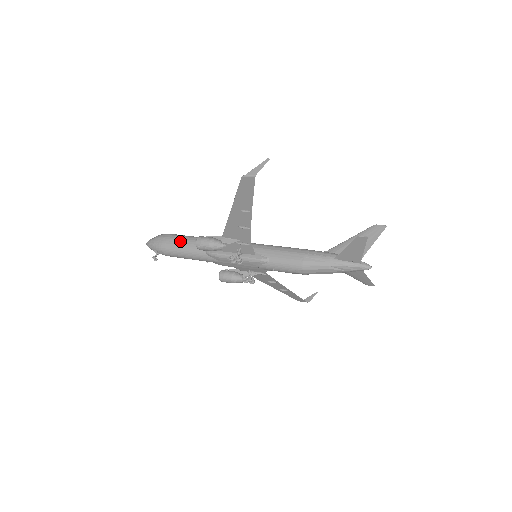
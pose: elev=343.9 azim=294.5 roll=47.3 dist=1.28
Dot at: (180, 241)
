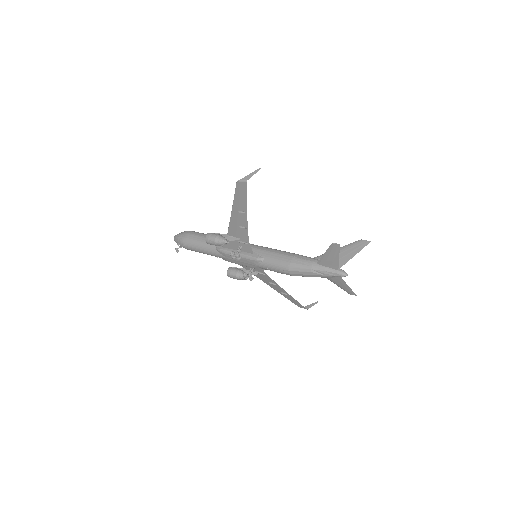
Dot at: (198, 237)
